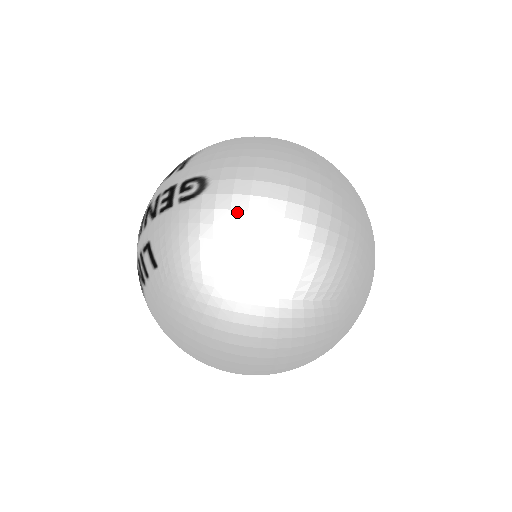
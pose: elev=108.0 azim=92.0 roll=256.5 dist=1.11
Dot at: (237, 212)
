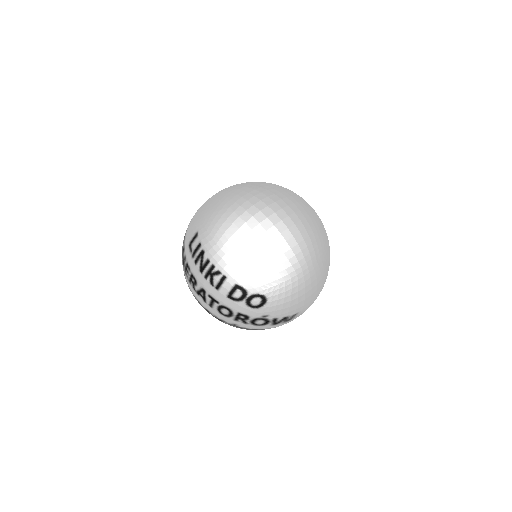
Dot at: occluded
